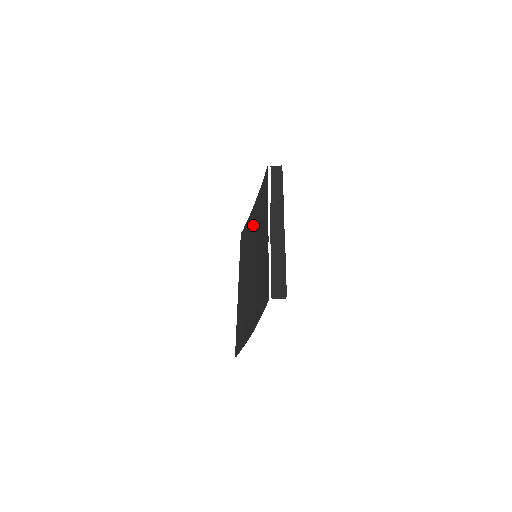
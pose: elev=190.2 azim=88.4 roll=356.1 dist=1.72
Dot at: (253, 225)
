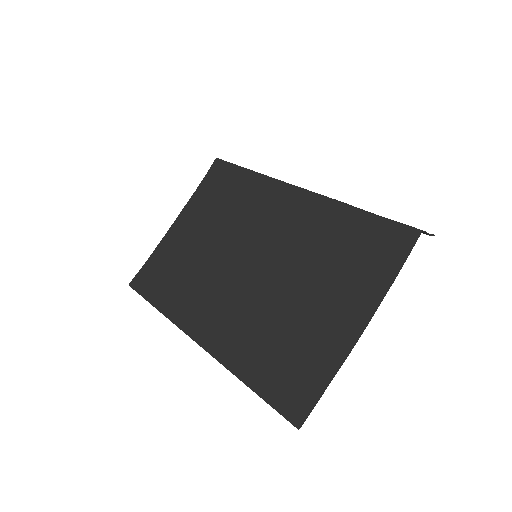
Dot at: (196, 240)
